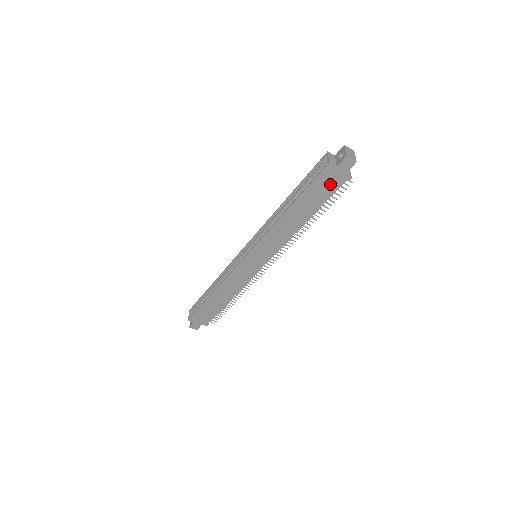
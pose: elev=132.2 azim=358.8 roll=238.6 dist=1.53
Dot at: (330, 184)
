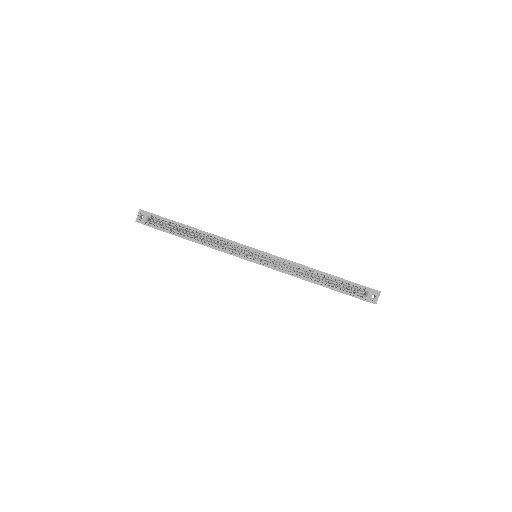
Dot at: occluded
